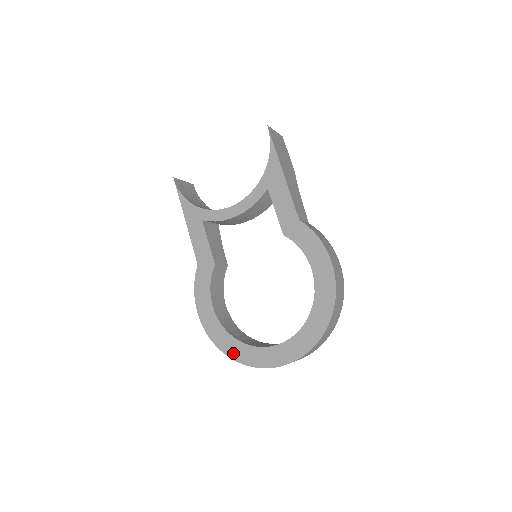
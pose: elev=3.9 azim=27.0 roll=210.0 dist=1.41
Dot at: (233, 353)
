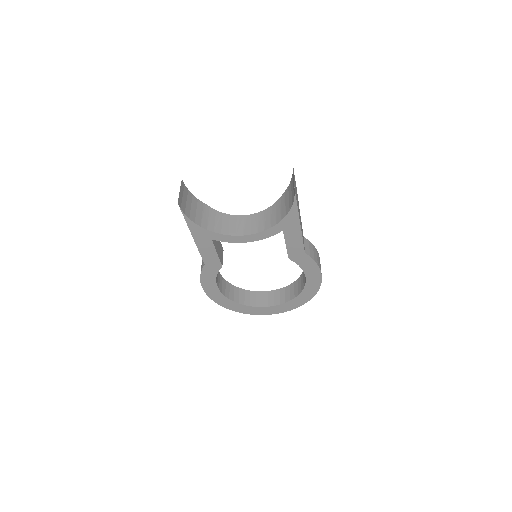
Dot at: (233, 308)
